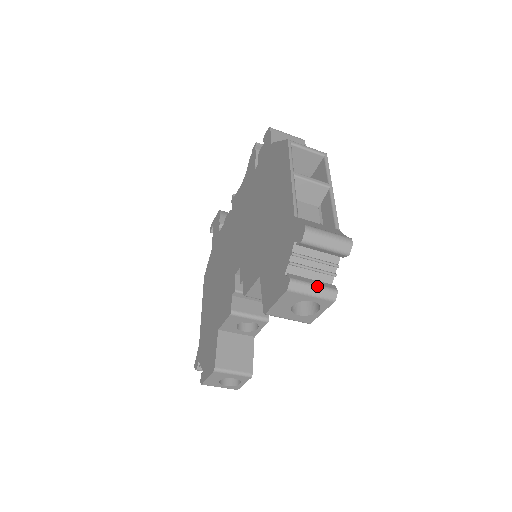
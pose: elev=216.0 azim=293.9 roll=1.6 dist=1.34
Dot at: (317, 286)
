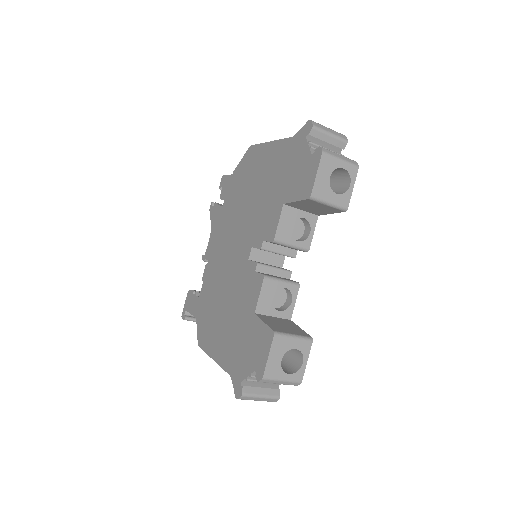
Dot at: (340, 155)
